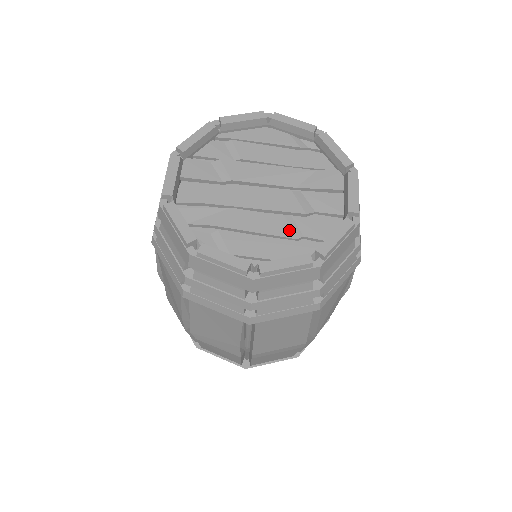
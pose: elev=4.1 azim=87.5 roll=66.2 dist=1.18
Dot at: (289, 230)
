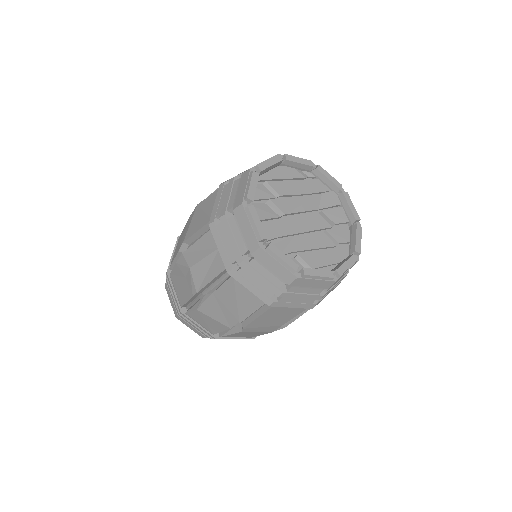
Dot at: (331, 241)
